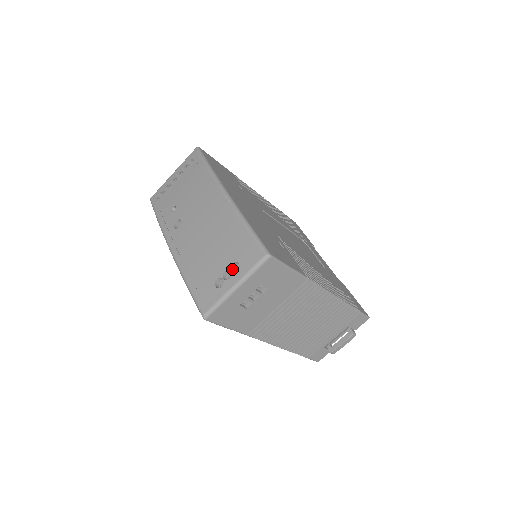
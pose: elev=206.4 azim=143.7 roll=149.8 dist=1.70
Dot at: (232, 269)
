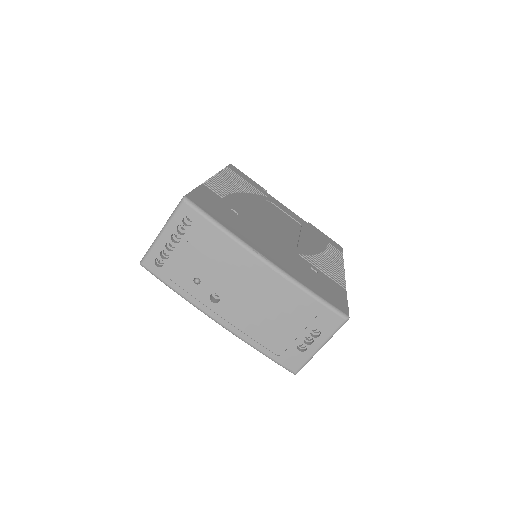
Dot at: (311, 334)
